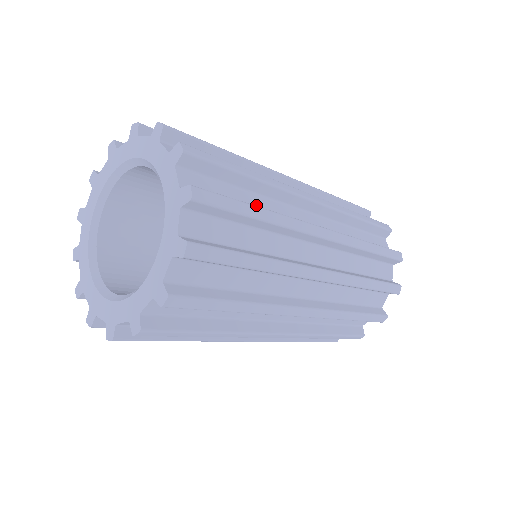
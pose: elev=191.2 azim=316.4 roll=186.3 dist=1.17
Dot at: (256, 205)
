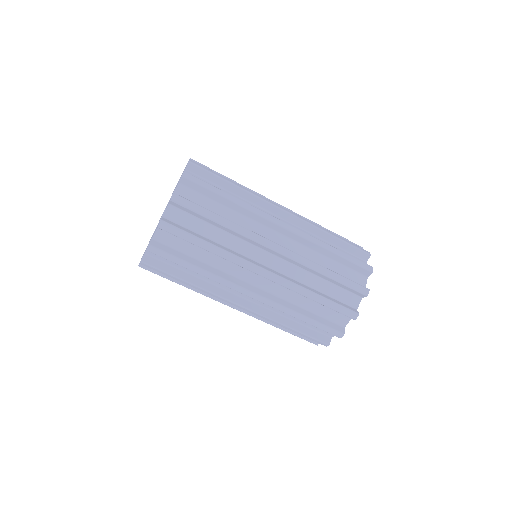
Dot at: occluded
